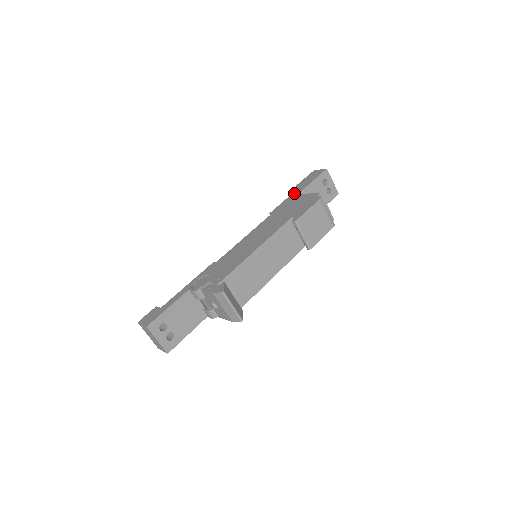
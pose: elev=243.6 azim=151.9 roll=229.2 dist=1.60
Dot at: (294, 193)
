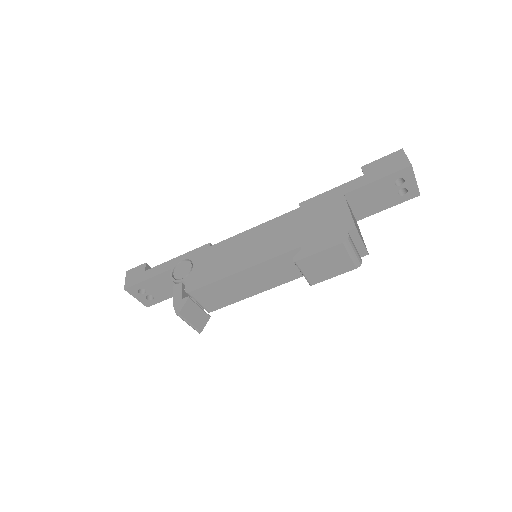
Dot at: (345, 186)
